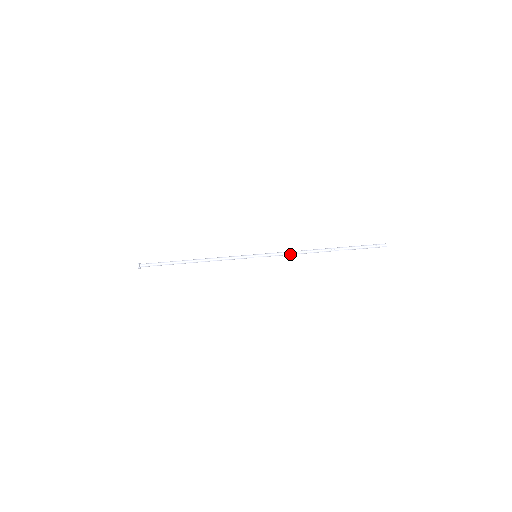
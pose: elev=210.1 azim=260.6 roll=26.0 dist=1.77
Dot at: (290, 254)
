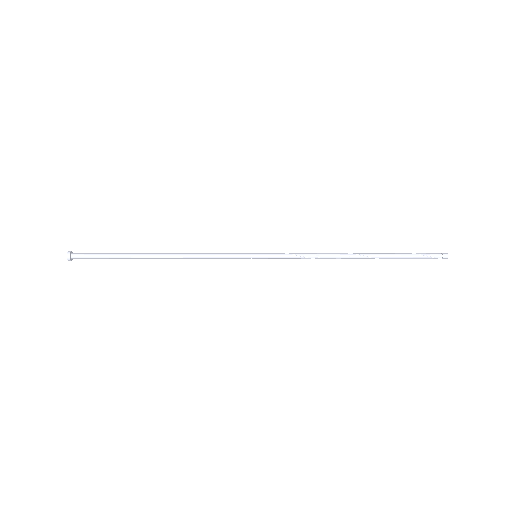
Dot at: (308, 258)
